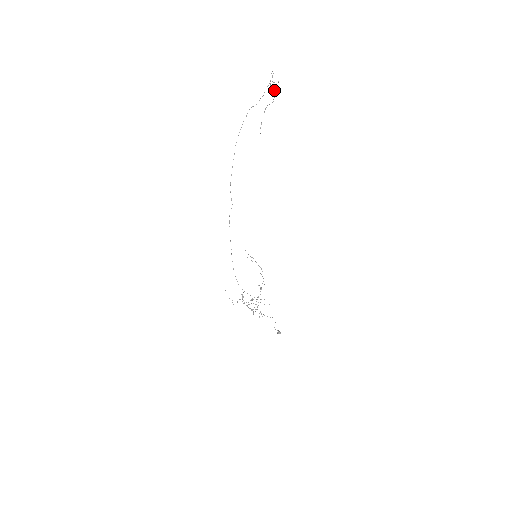
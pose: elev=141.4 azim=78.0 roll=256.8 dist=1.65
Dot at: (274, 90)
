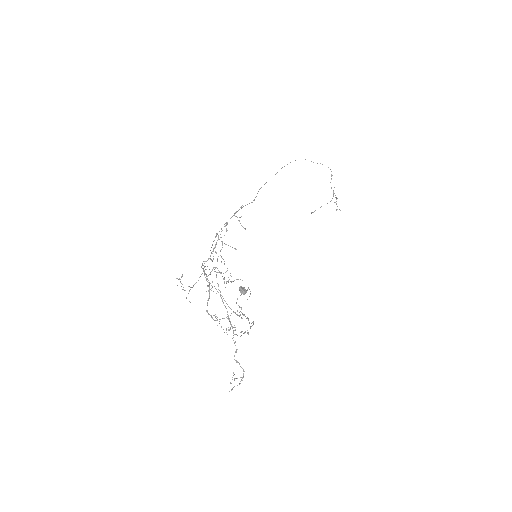
Dot at: occluded
